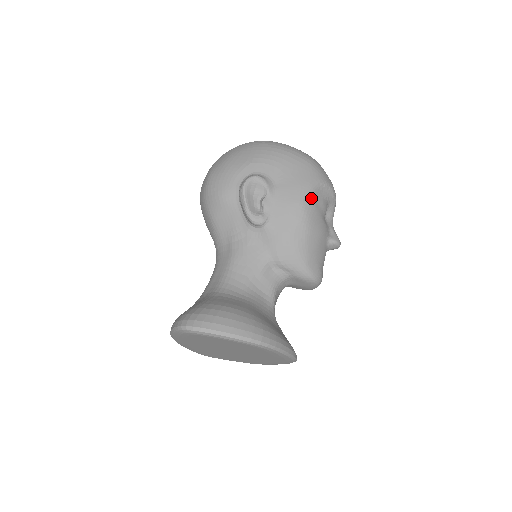
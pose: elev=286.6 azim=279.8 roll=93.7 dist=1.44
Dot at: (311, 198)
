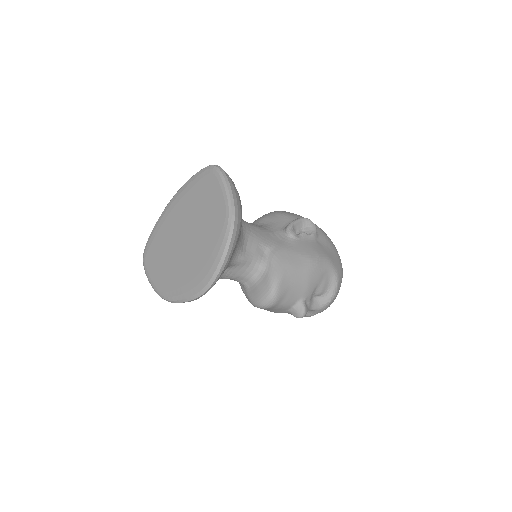
Dot at: (326, 267)
